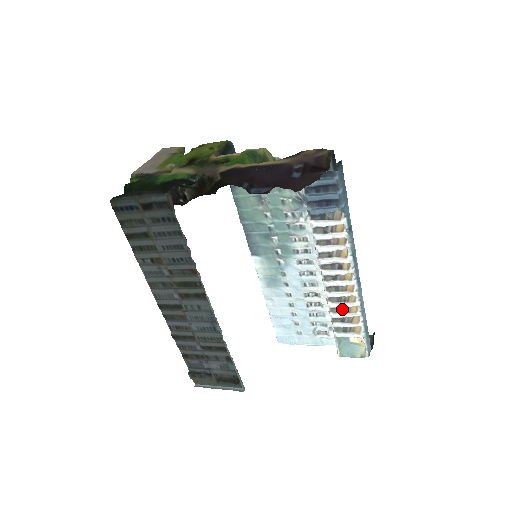
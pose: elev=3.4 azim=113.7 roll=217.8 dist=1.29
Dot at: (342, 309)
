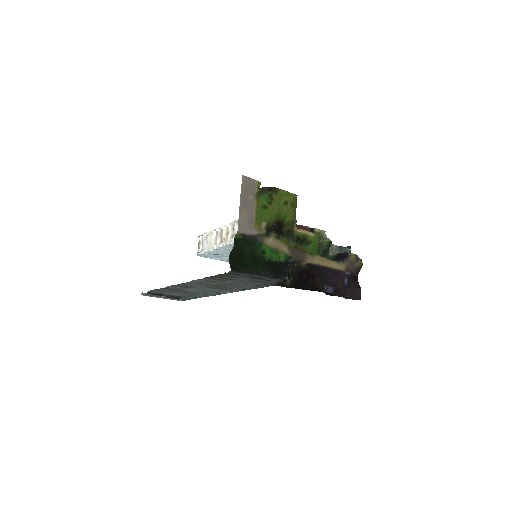
Dot at: occluded
